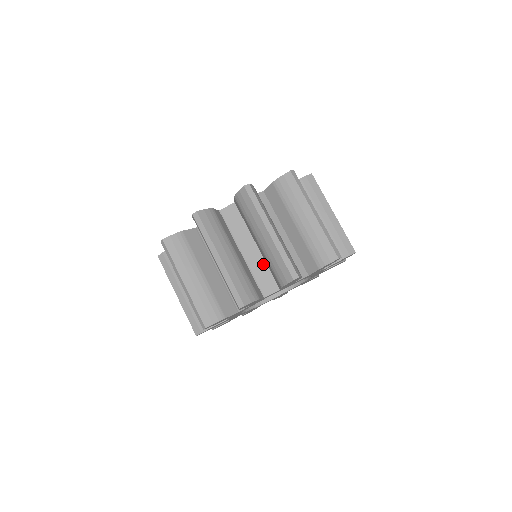
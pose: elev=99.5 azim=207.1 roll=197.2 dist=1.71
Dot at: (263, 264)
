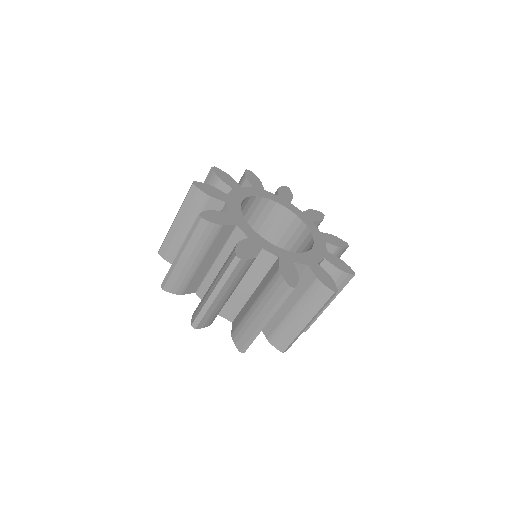
Dot at: occluded
